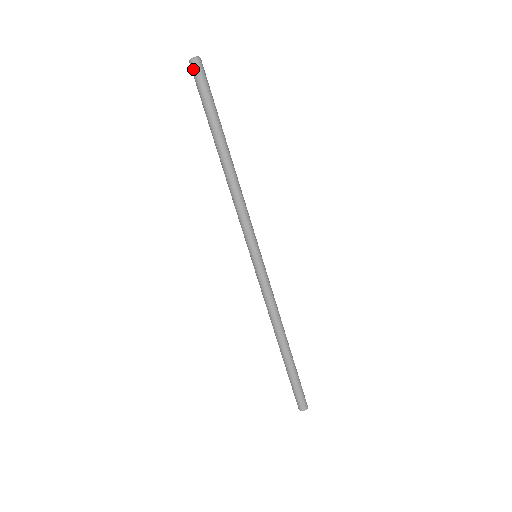
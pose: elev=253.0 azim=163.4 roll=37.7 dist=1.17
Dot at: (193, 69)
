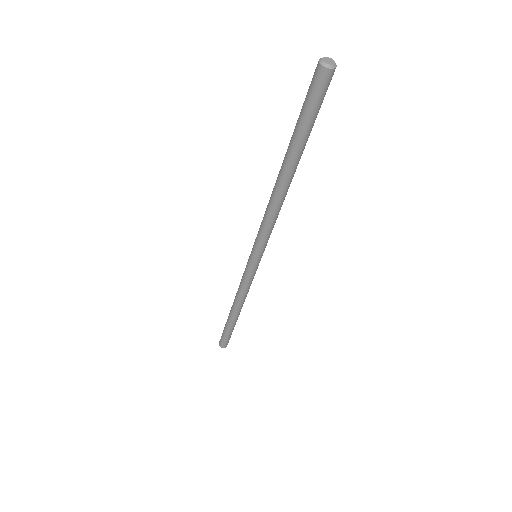
Dot at: (315, 72)
